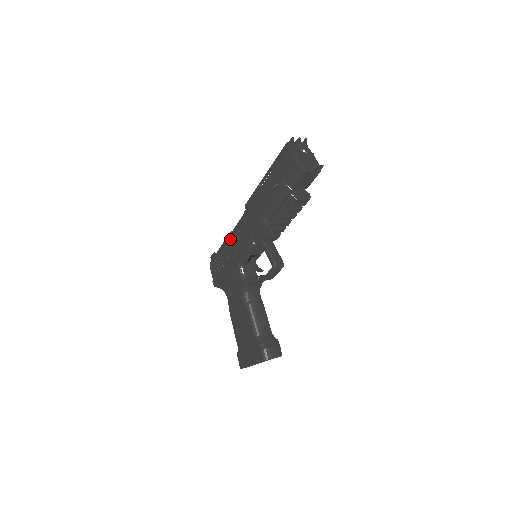
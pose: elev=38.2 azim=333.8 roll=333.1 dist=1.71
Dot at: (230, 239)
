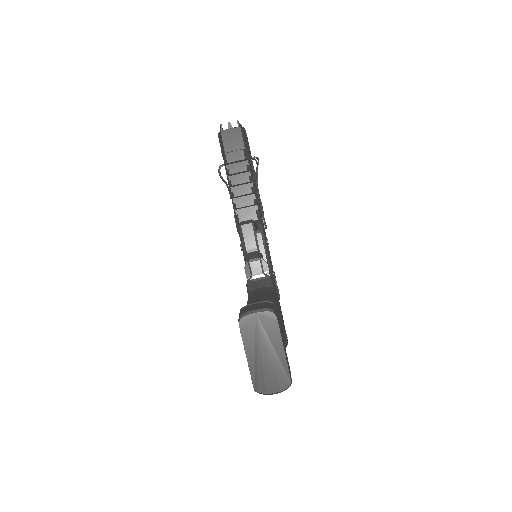
Dot at: occluded
